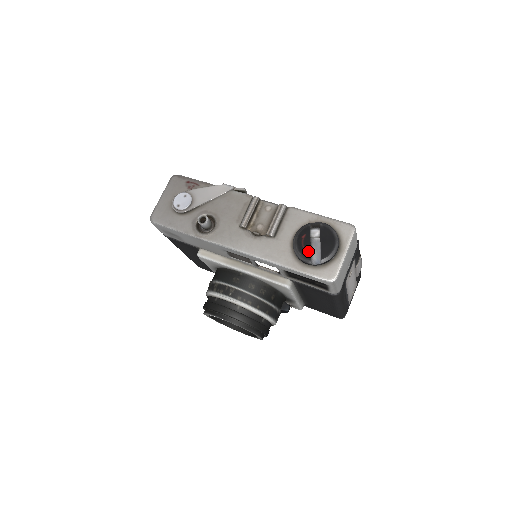
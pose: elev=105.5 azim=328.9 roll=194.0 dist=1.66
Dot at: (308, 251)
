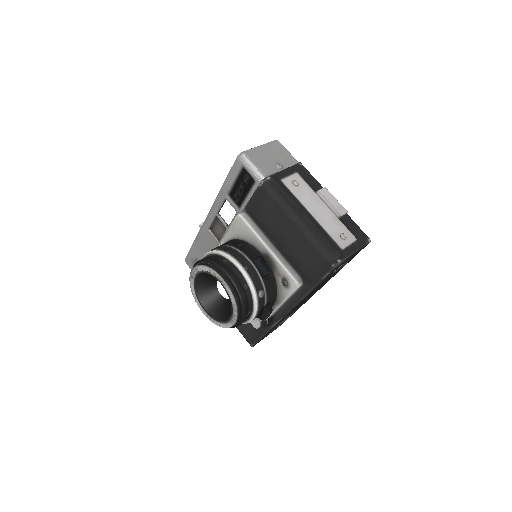
Dot at: occluded
